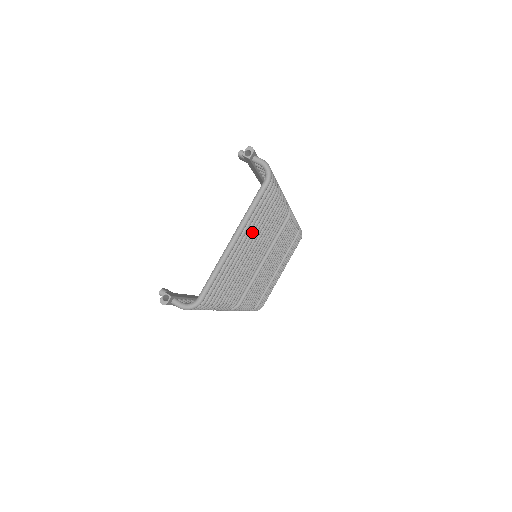
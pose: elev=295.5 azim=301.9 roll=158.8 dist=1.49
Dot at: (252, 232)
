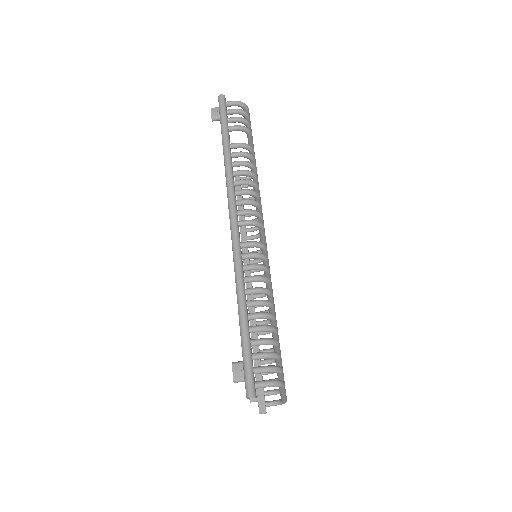
Dot at: occluded
